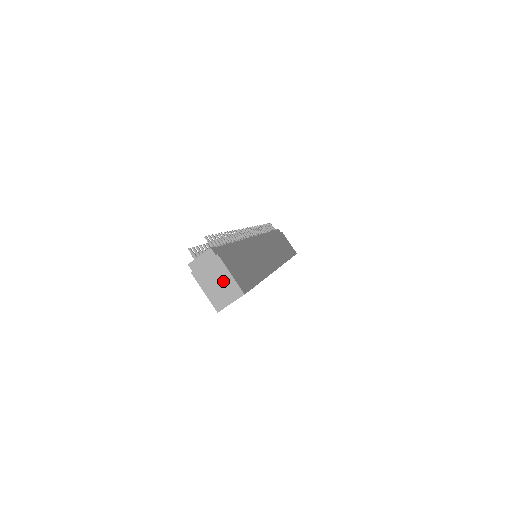
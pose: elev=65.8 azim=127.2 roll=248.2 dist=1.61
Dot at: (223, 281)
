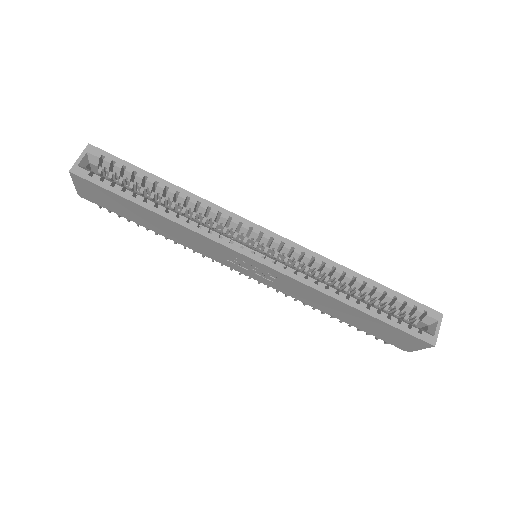
Dot at: occluded
